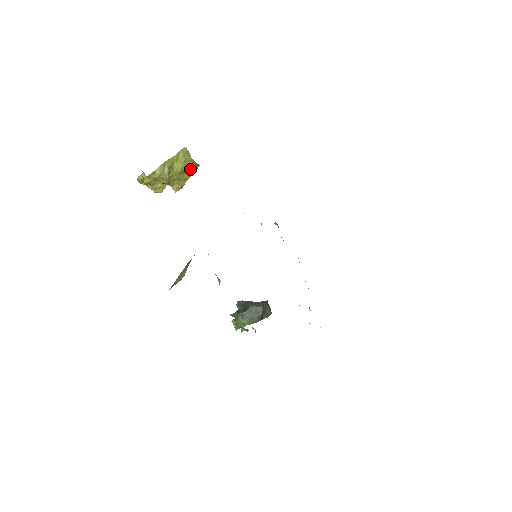
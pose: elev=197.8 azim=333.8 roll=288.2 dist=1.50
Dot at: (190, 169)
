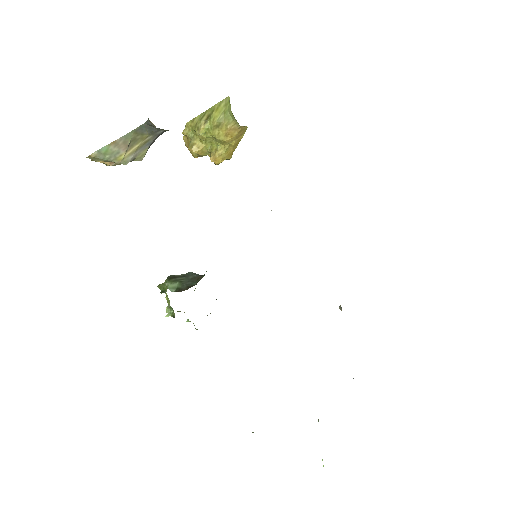
Dot at: (227, 124)
